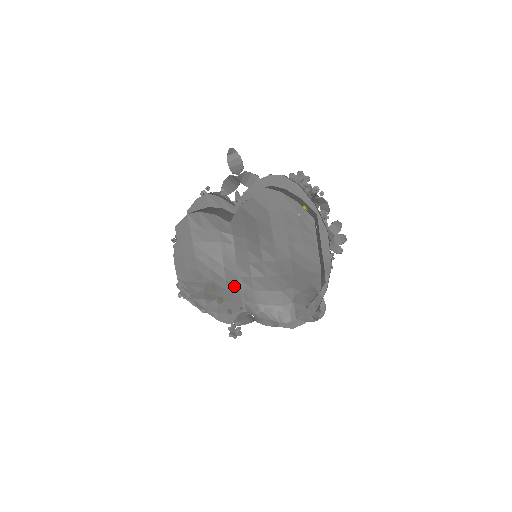
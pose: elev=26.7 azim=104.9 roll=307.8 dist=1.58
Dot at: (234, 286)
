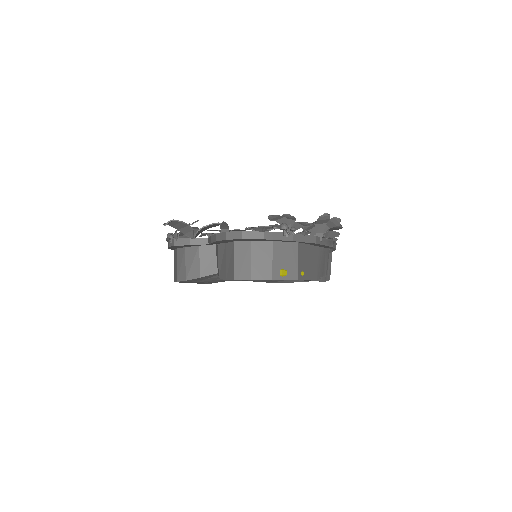
Dot at: occluded
